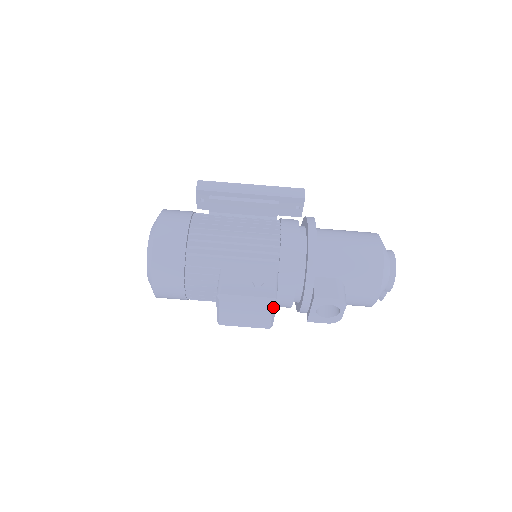
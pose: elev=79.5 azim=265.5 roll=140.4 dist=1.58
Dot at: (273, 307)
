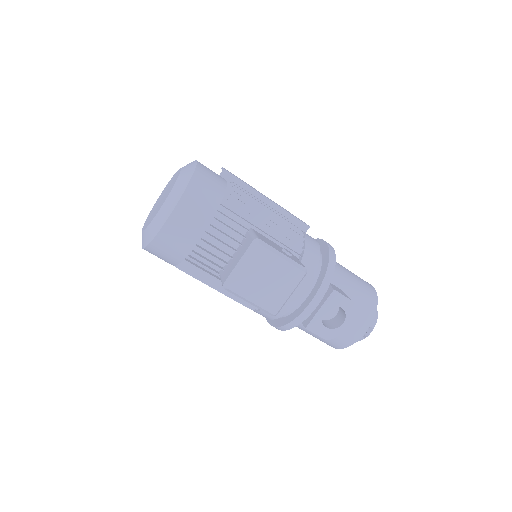
Dot at: (301, 279)
